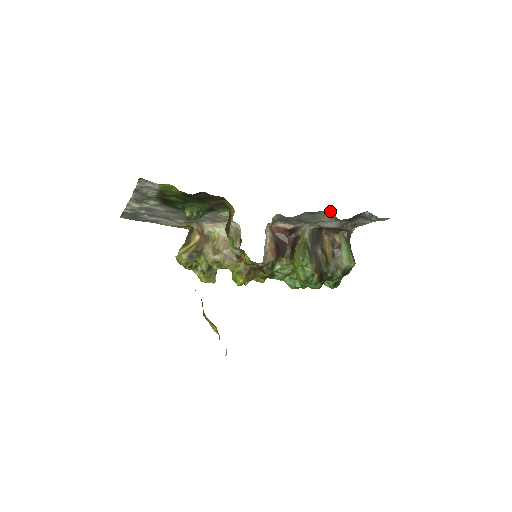
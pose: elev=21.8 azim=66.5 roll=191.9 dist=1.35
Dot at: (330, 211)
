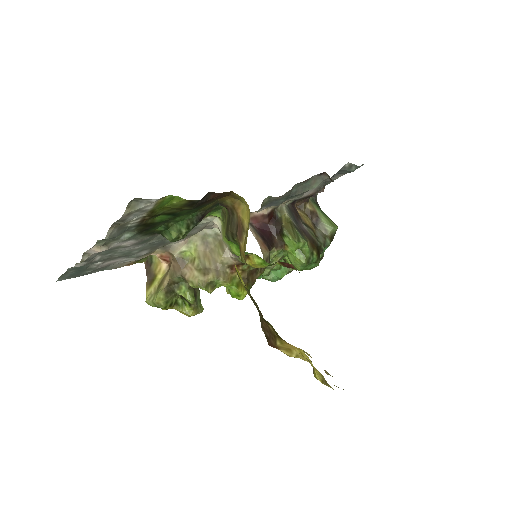
Dot at: (322, 173)
